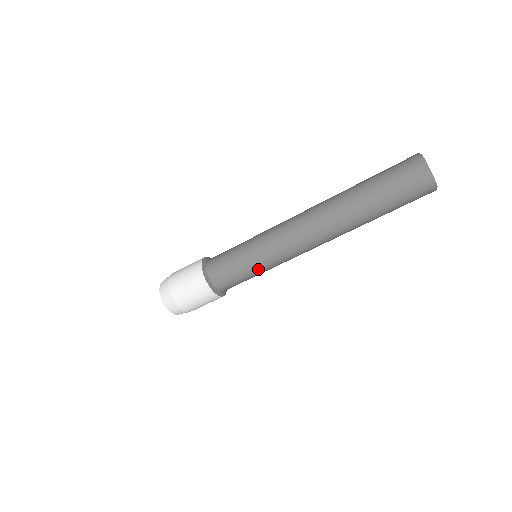
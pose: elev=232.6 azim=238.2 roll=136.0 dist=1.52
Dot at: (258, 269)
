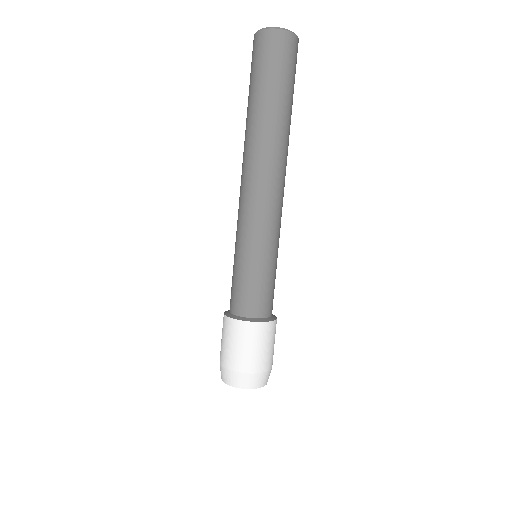
Dot at: (243, 256)
